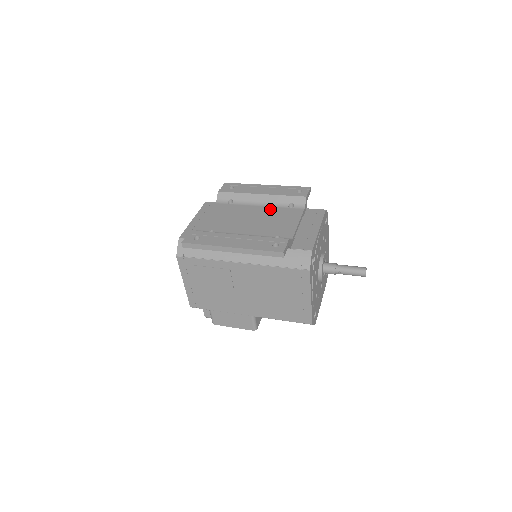
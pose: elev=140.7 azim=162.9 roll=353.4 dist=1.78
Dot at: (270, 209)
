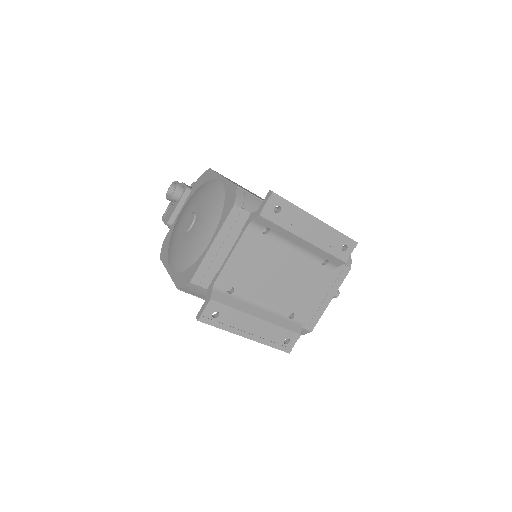
Dot at: (303, 261)
